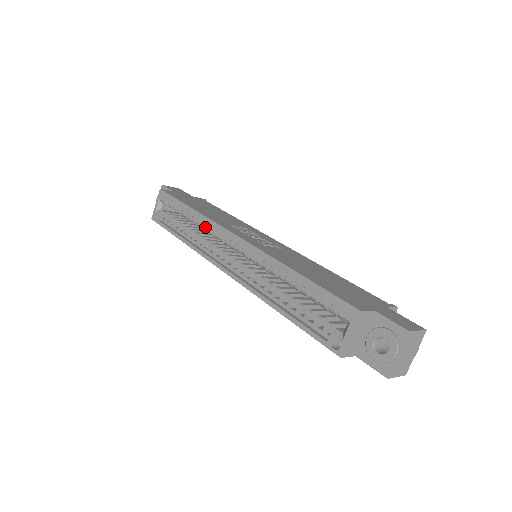
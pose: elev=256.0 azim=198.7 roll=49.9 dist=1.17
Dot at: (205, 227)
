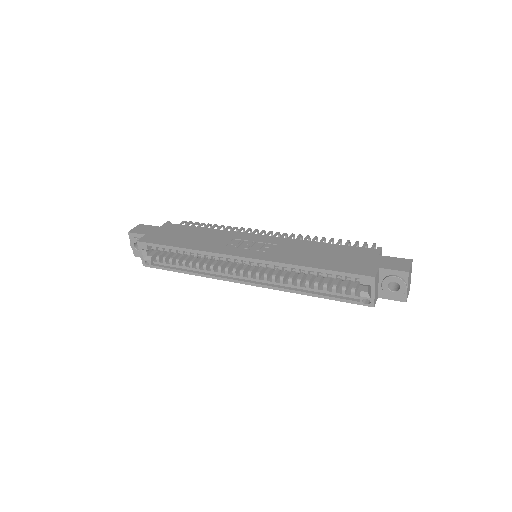
Dot at: (205, 257)
